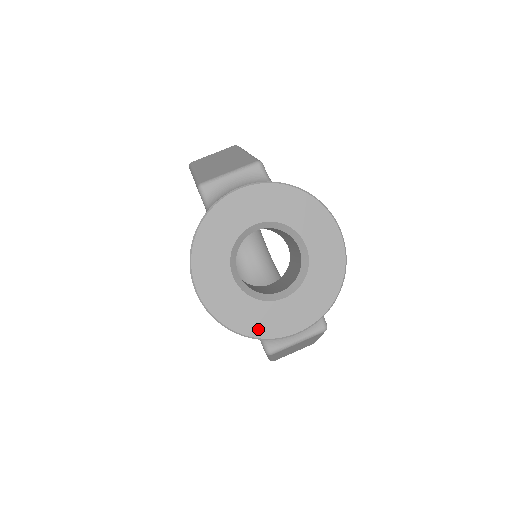
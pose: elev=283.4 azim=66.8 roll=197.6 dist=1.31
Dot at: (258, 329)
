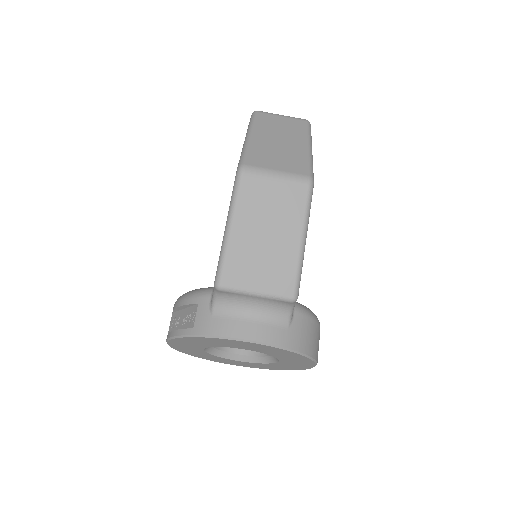
Dot at: (207, 358)
